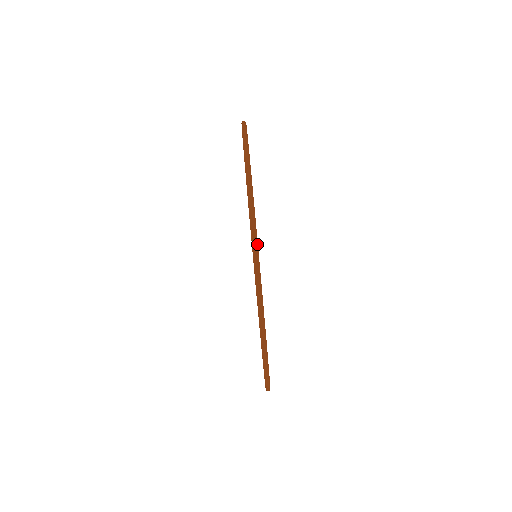
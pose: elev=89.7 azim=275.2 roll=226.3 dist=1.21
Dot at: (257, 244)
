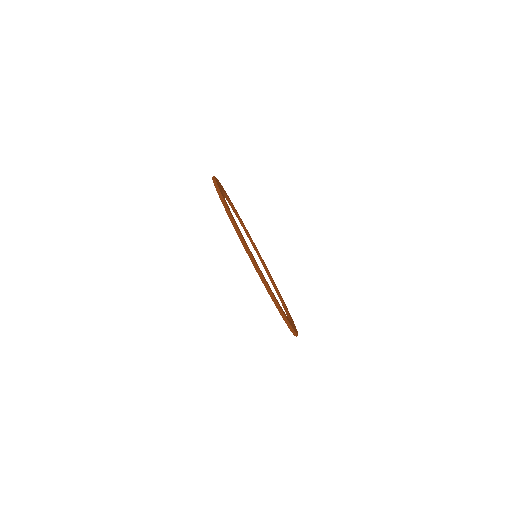
Dot at: (225, 203)
